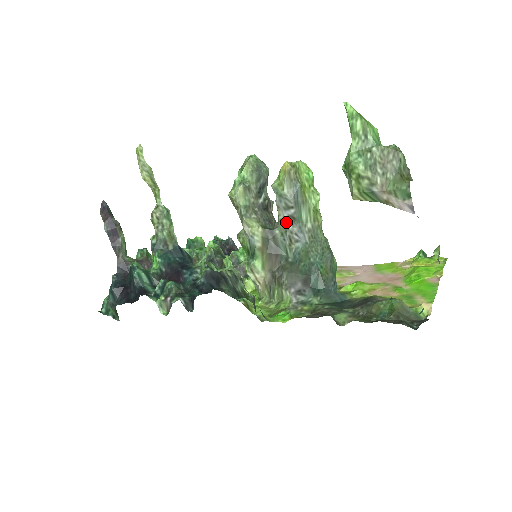
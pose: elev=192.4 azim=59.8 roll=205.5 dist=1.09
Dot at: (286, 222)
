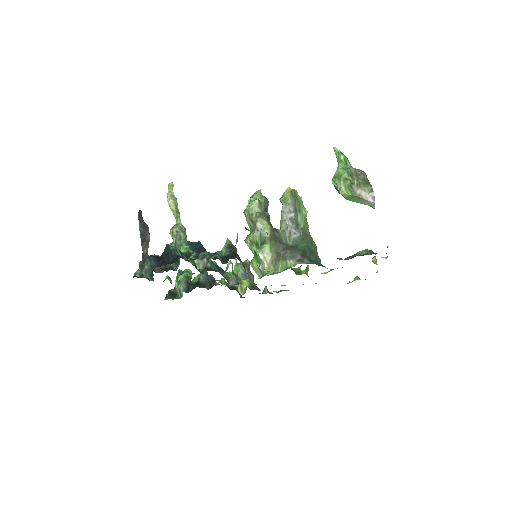
Dot at: (288, 221)
